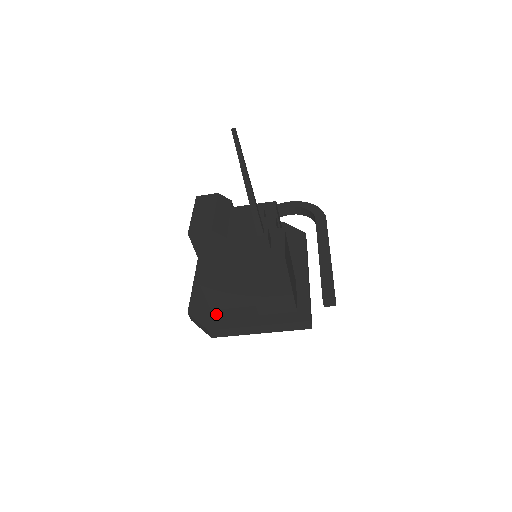
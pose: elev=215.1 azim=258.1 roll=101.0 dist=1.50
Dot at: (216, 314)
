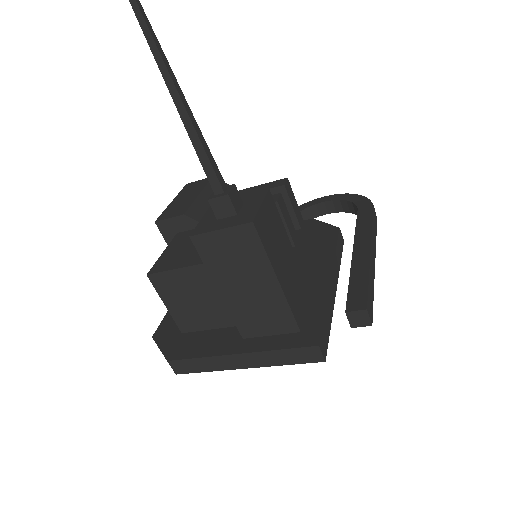
Dot at: (186, 338)
